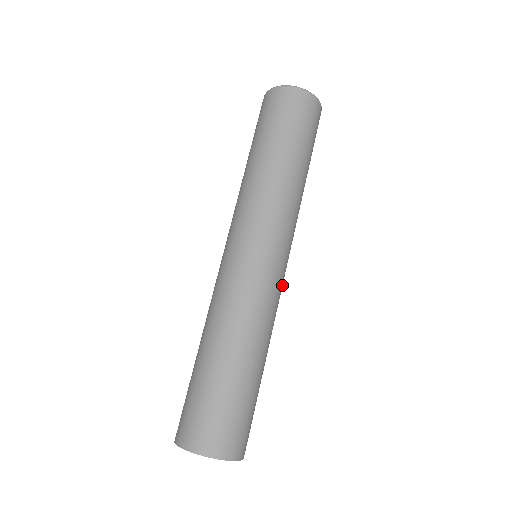
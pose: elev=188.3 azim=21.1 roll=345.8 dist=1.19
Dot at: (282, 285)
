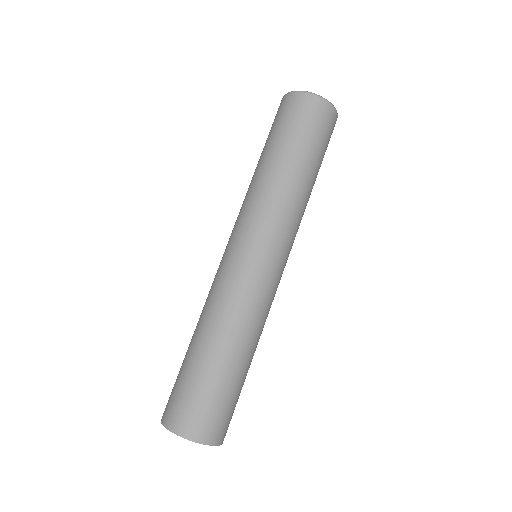
Dot at: (277, 286)
